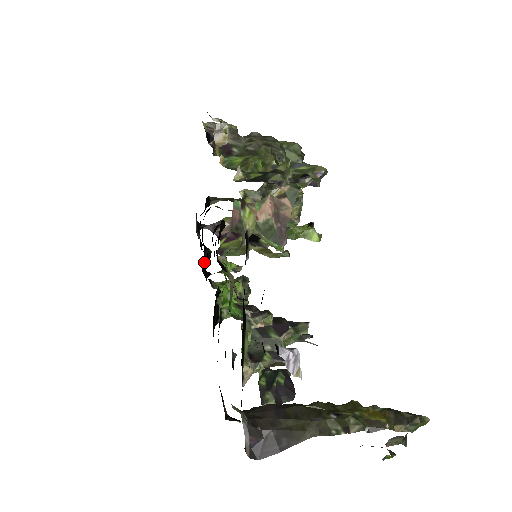
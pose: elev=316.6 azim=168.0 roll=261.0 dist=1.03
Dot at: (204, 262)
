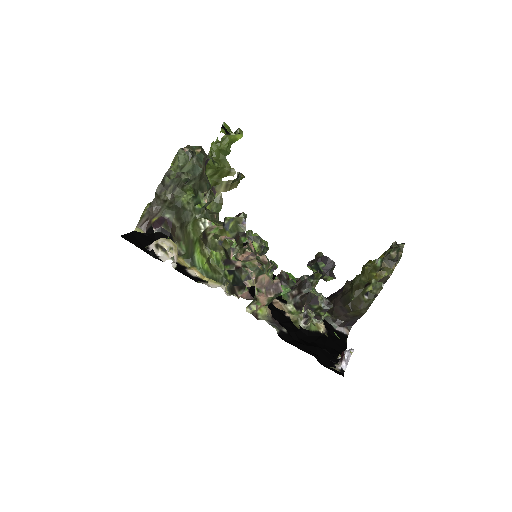
Dot at: occluded
